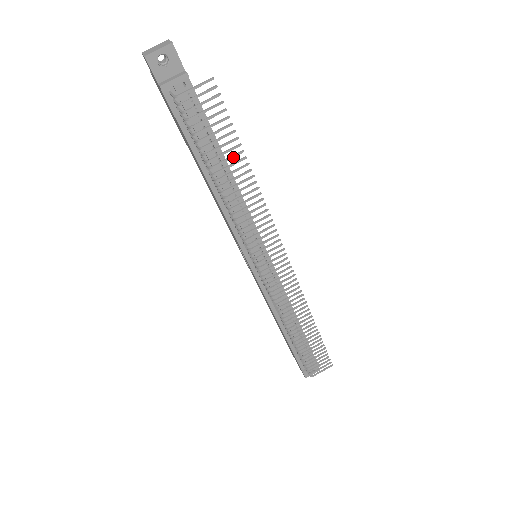
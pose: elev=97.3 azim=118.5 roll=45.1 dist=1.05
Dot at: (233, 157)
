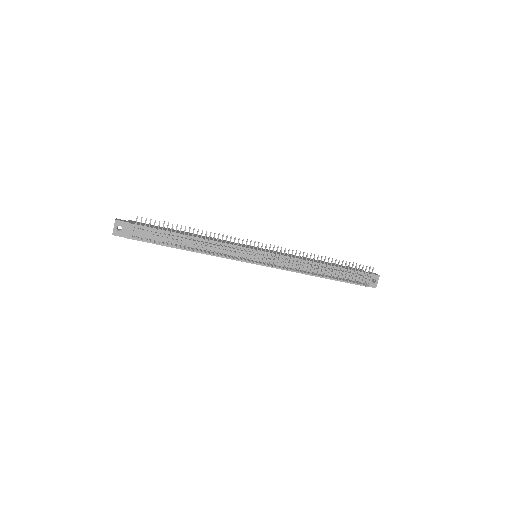
Dot at: (180, 232)
